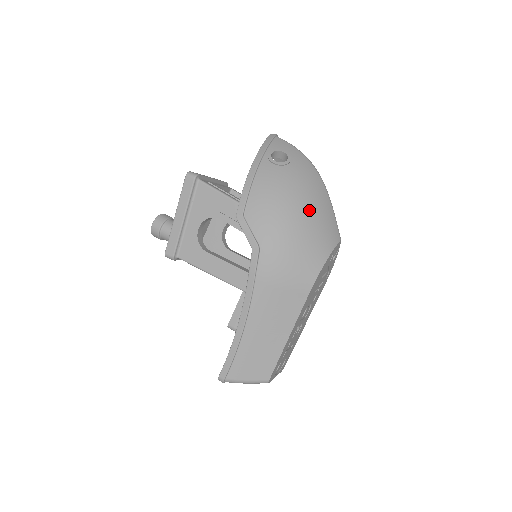
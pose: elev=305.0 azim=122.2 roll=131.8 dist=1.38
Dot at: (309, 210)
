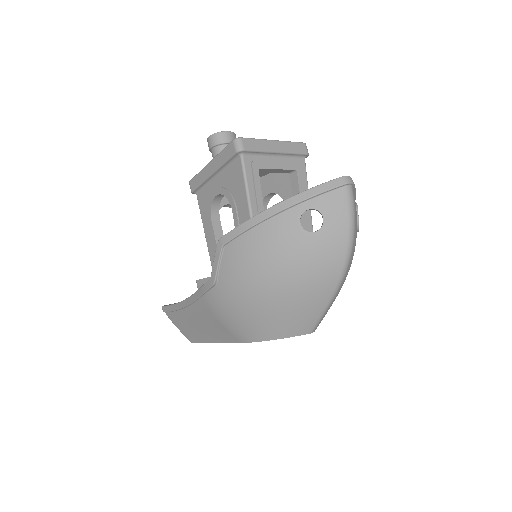
Dot at: (288, 296)
